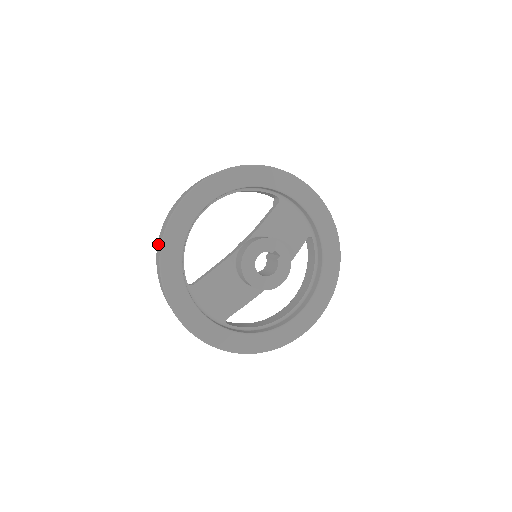
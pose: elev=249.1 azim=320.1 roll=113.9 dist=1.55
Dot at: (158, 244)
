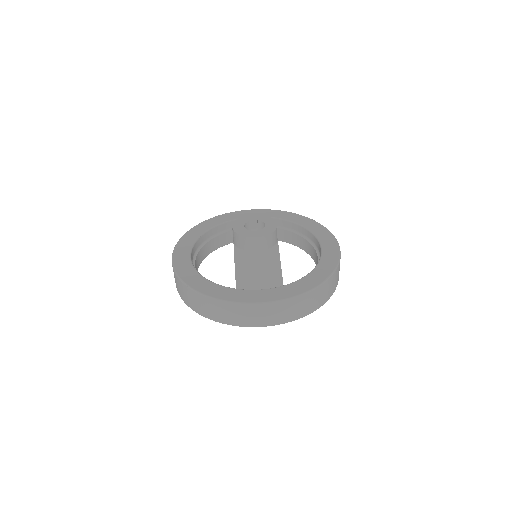
Dot at: (188, 301)
